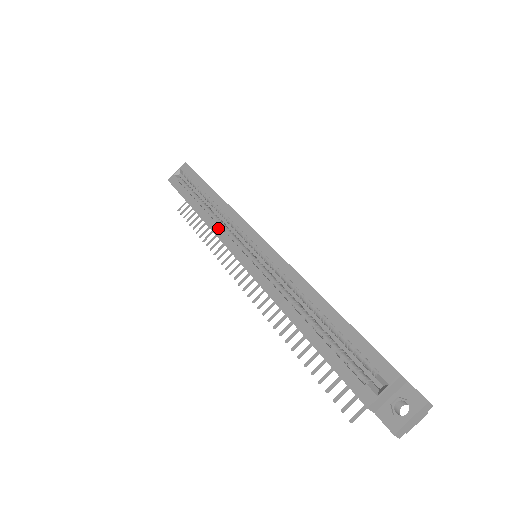
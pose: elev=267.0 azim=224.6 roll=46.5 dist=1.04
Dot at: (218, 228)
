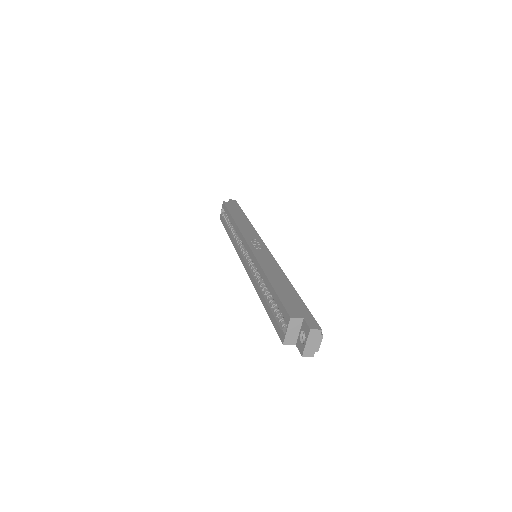
Dot at: (236, 245)
